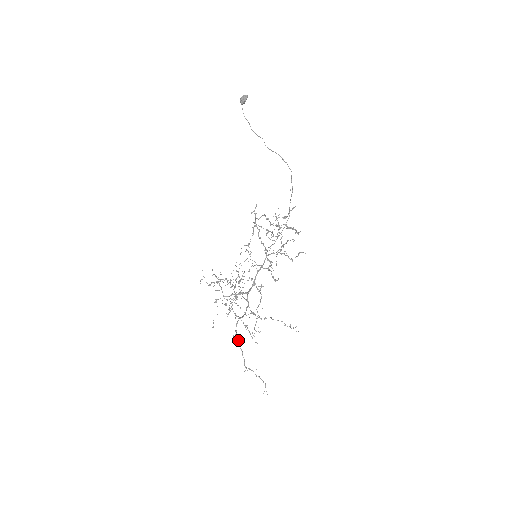
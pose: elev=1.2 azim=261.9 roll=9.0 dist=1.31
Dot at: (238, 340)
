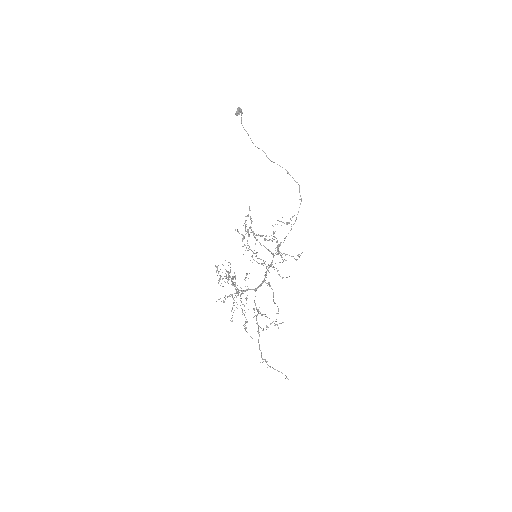
Dot at: (259, 332)
